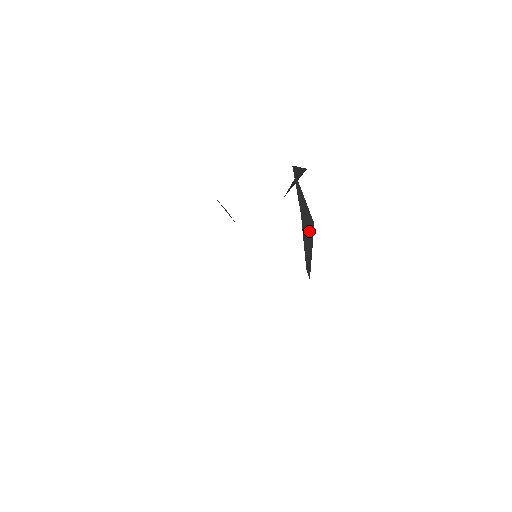
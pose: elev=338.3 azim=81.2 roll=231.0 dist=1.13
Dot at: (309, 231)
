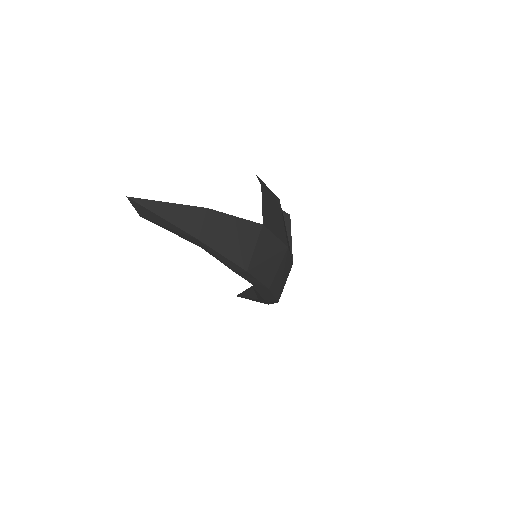
Dot at: occluded
